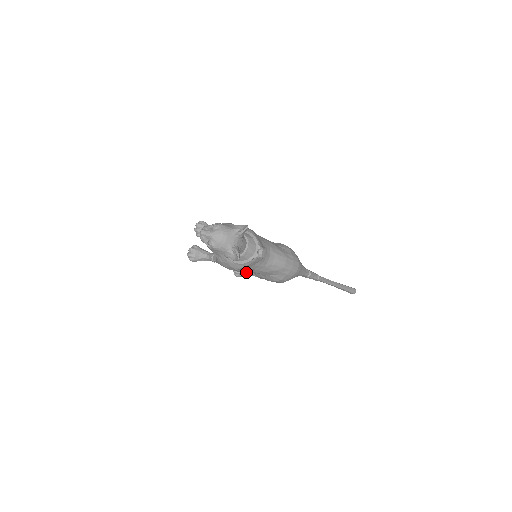
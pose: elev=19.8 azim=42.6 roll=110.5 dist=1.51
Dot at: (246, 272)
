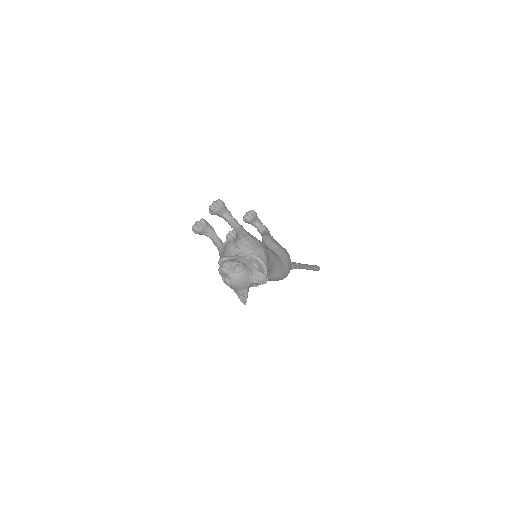
Dot at: occluded
